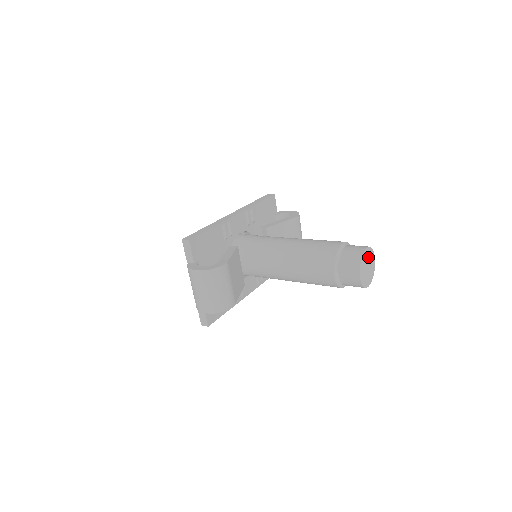
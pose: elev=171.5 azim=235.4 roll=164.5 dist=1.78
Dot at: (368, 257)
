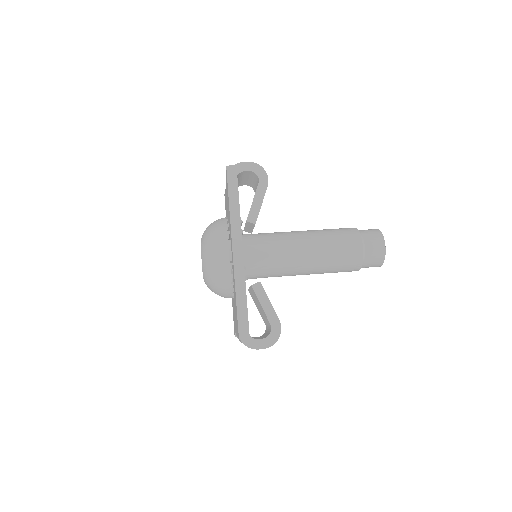
Dot at: occluded
